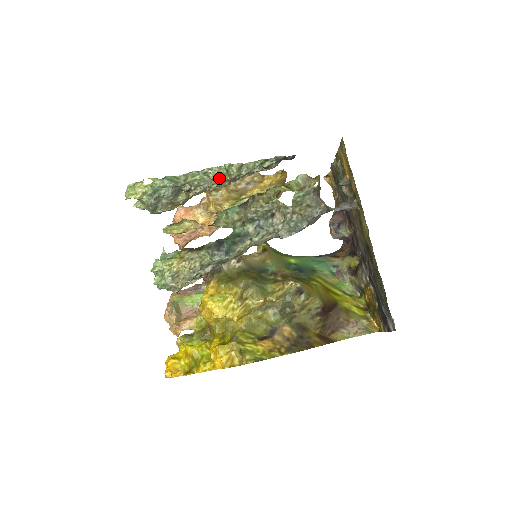
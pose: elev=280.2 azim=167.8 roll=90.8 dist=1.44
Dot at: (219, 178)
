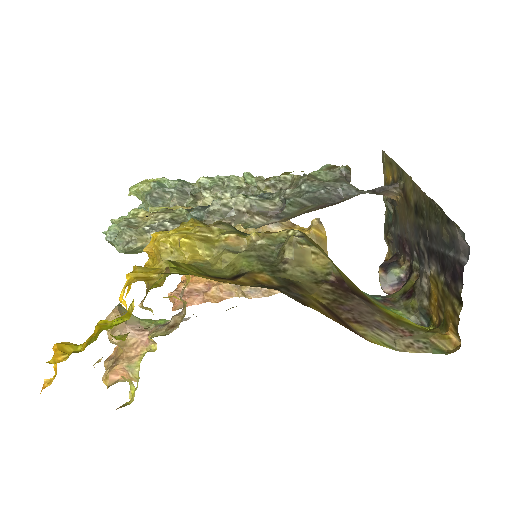
Dot at: (235, 187)
